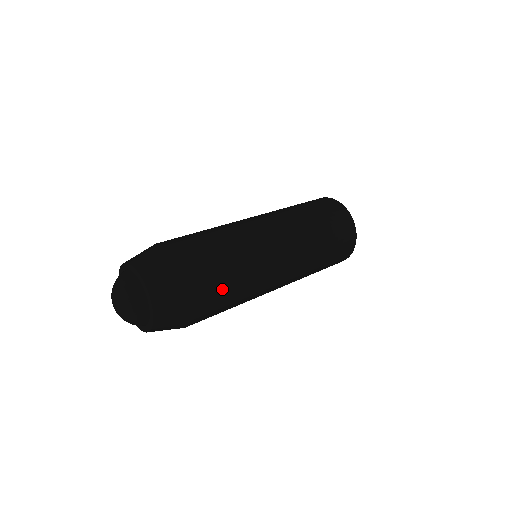
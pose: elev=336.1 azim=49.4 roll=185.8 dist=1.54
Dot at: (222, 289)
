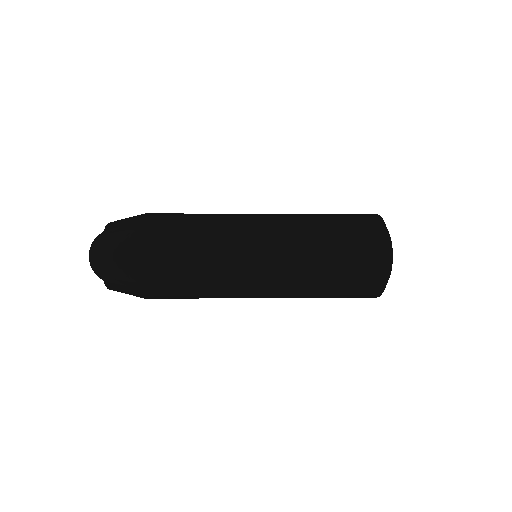
Dot at: (173, 251)
